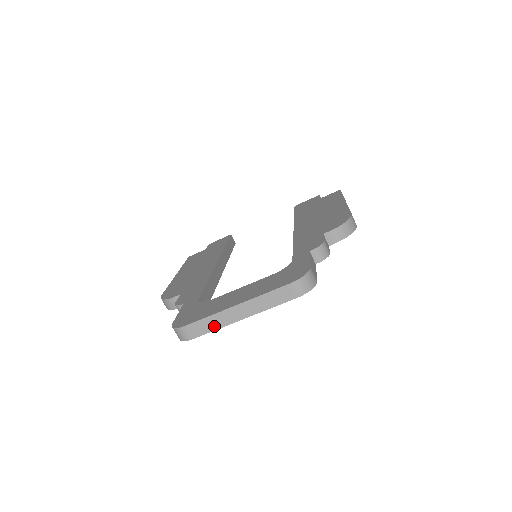
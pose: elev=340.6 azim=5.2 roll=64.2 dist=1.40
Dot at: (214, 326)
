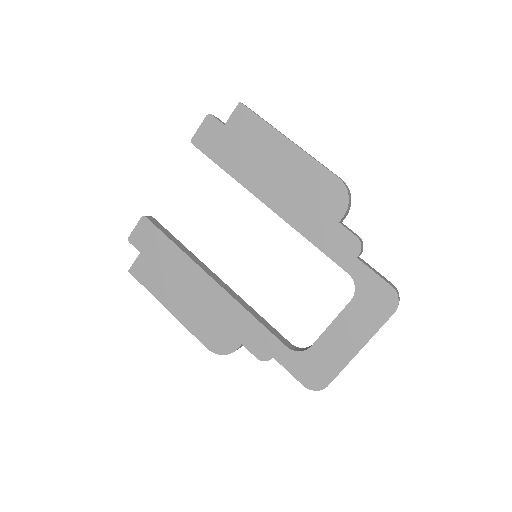
Dot at: occluded
